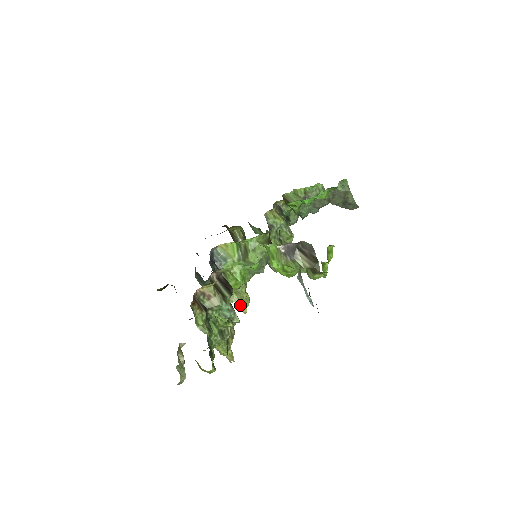
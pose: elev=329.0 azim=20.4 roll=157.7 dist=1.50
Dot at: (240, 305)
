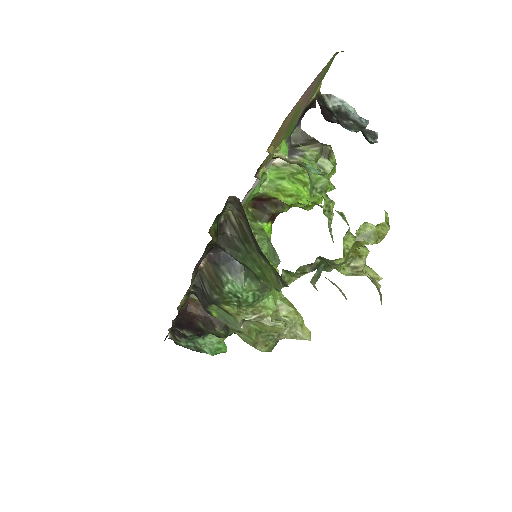
Dot at: (295, 329)
